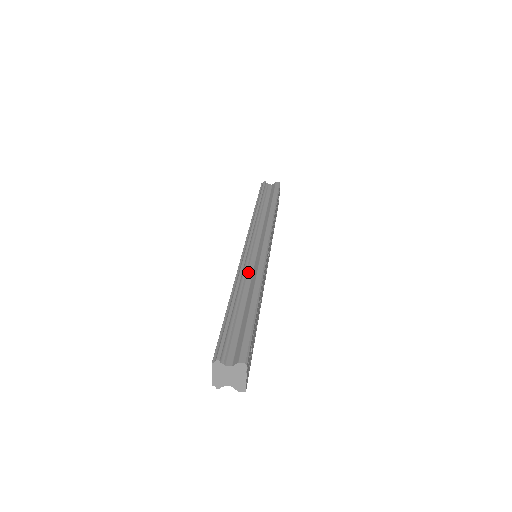
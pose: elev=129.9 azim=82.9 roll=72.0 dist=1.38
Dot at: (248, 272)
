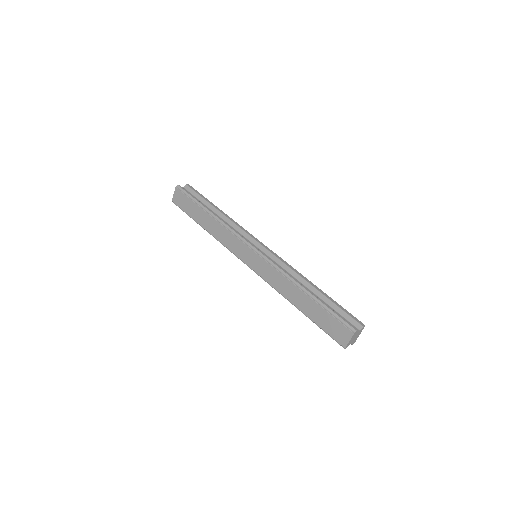
Dot at: occluded
